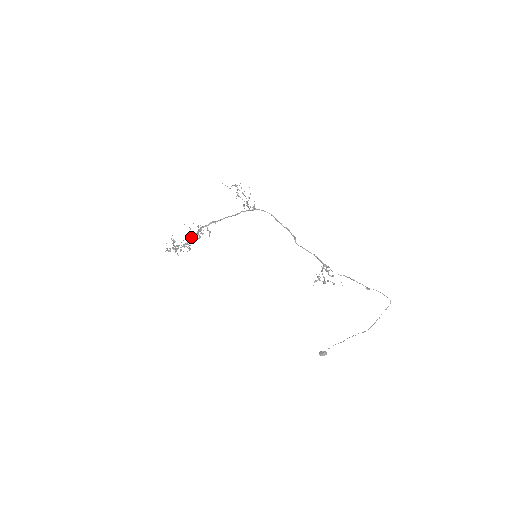
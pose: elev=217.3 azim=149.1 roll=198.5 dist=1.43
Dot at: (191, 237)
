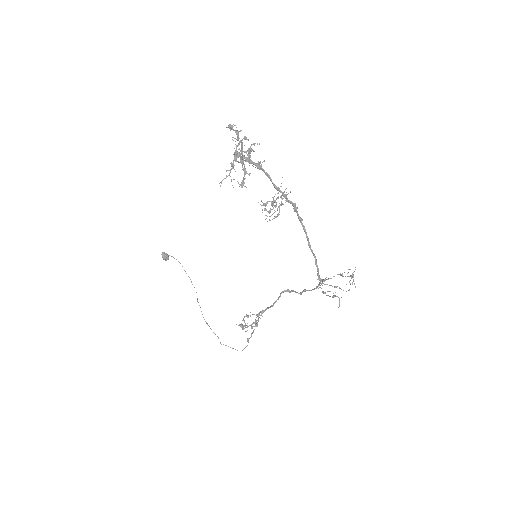
Dot at: (264, 171)
